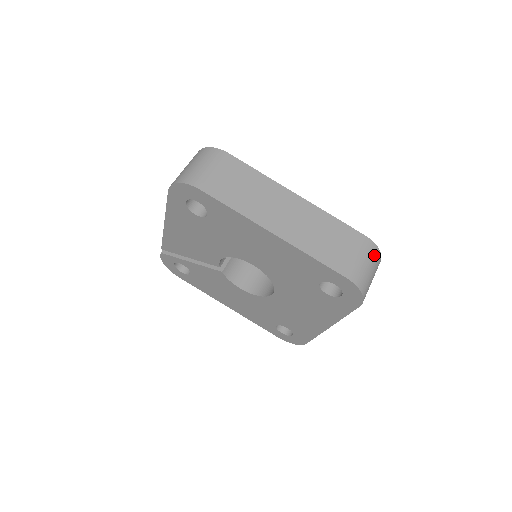
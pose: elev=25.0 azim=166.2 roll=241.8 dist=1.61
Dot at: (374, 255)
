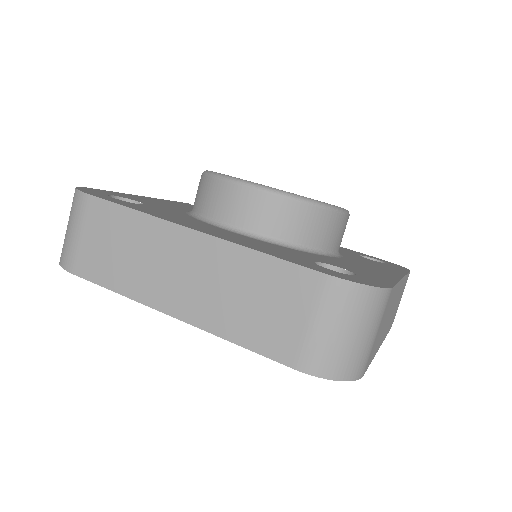
Dot at: (351, 302)
